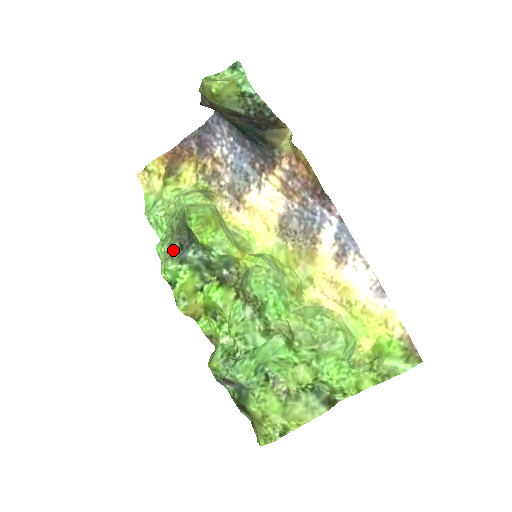
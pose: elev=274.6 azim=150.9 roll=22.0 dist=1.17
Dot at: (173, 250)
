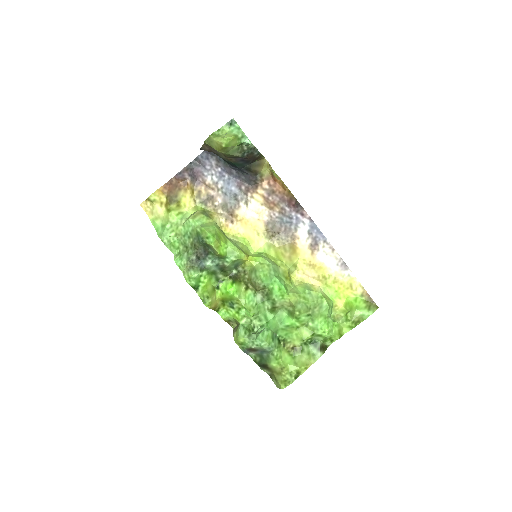
Dot at: (192, 262)
